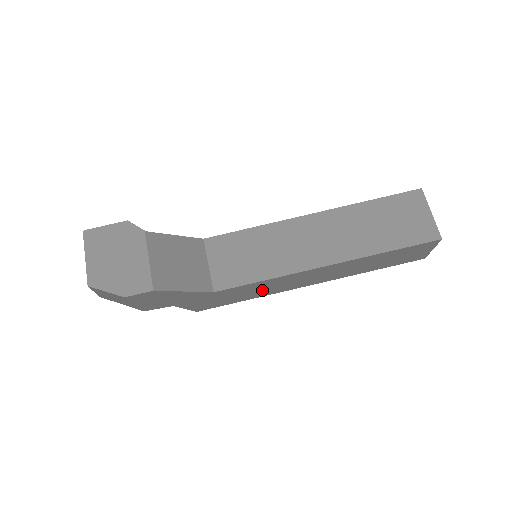
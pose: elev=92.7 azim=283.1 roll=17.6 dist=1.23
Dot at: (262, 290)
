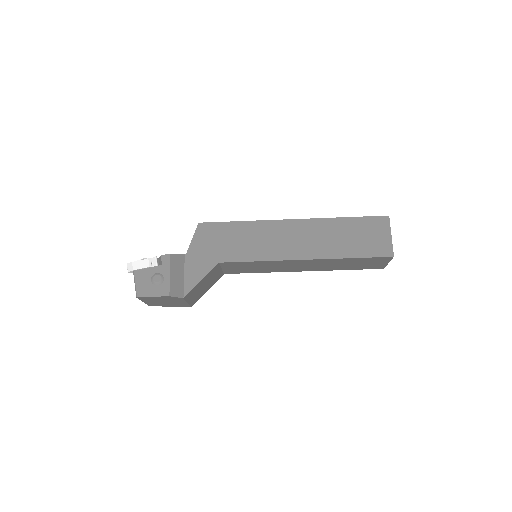
Dot at: occluded
